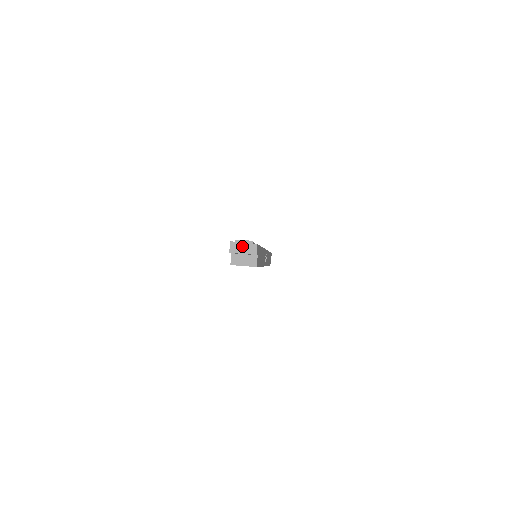
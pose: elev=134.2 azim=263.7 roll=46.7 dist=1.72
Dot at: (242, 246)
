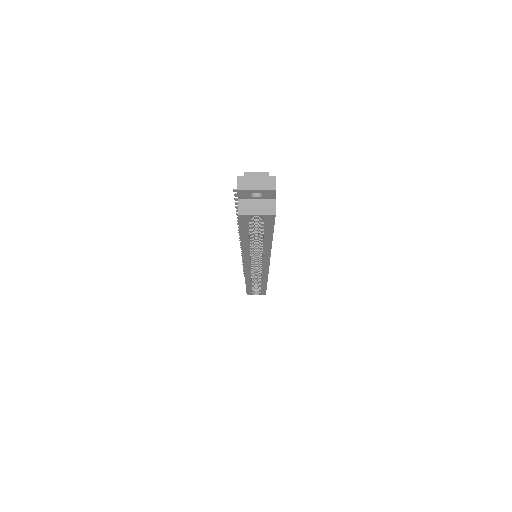
Dot at: (255, 180)
